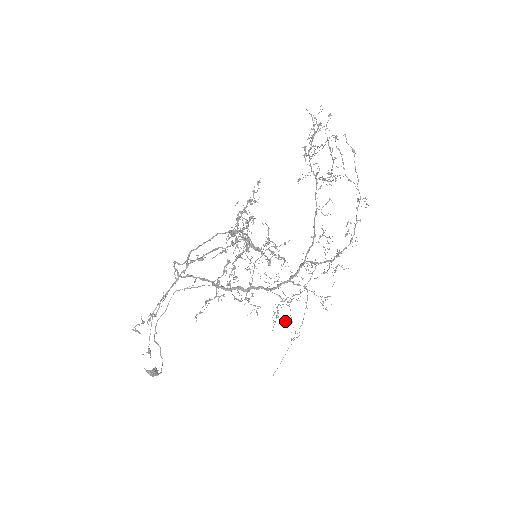
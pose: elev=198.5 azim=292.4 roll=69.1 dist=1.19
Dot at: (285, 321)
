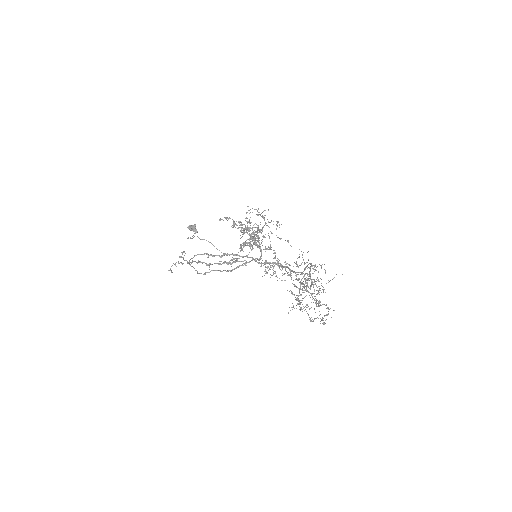
Dot at: occluded
